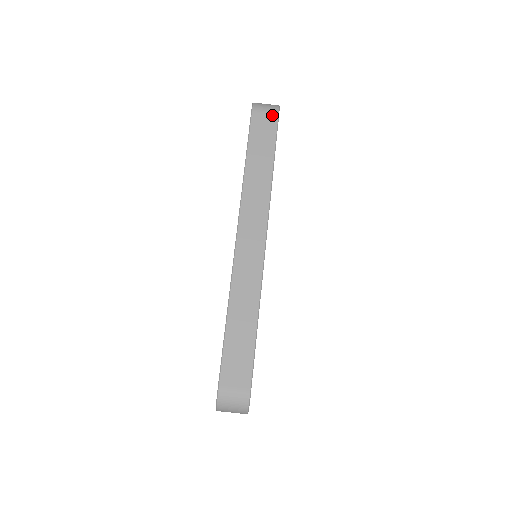
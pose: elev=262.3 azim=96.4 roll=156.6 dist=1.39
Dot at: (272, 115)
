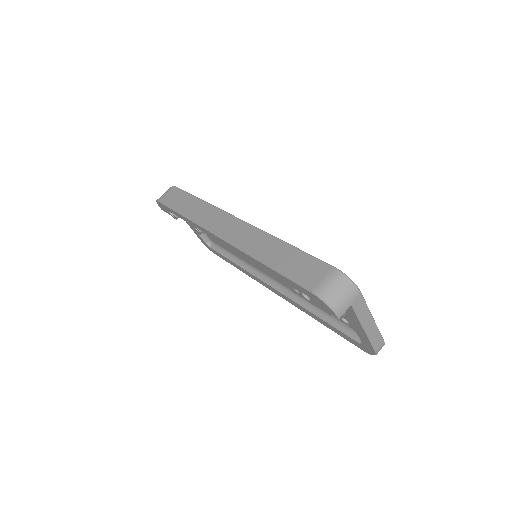
Dot at: (171, 190)
